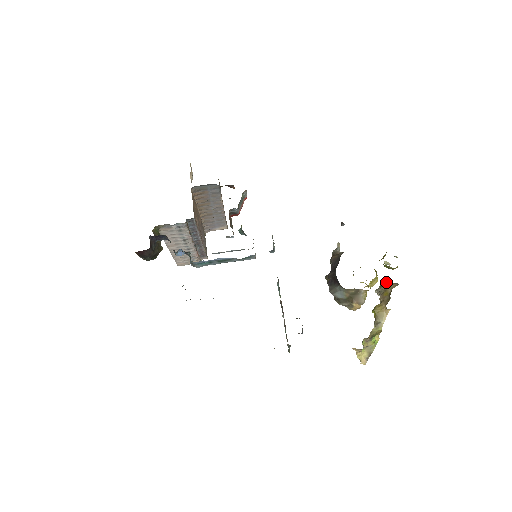
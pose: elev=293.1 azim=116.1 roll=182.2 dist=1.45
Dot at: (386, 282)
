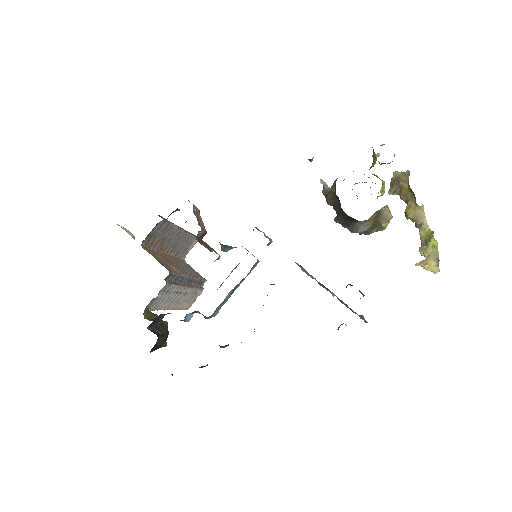
Dot at: (393, 177)
